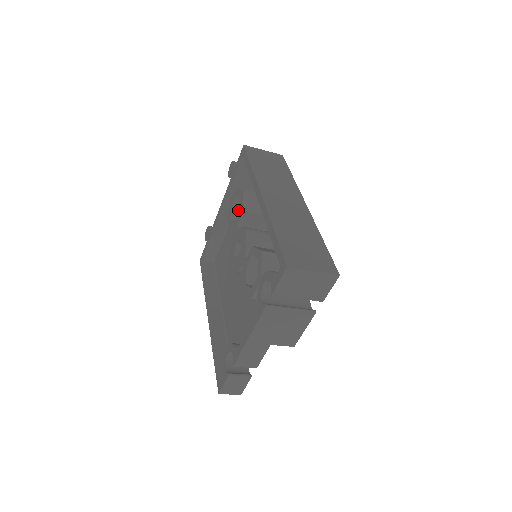
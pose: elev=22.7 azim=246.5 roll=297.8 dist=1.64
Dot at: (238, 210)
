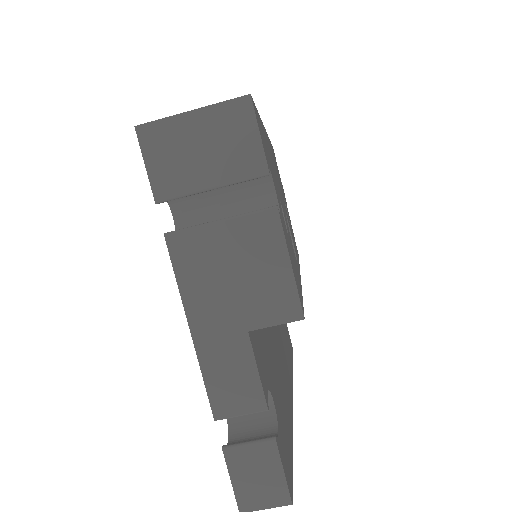
Dot at: occluded
